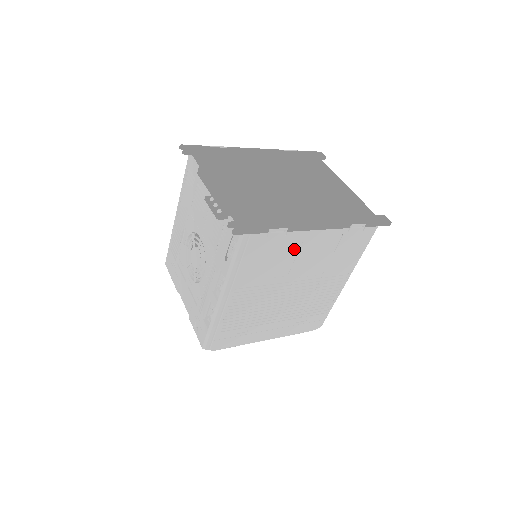
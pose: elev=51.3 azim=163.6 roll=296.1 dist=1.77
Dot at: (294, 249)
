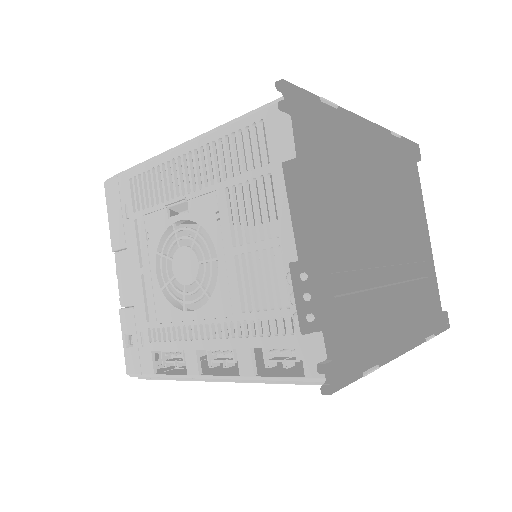
Dot at: occluded
